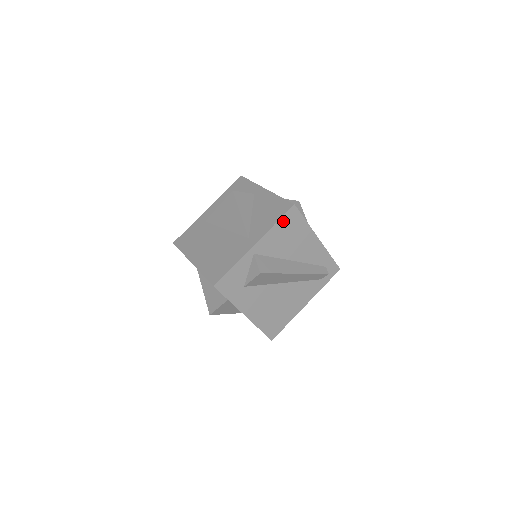
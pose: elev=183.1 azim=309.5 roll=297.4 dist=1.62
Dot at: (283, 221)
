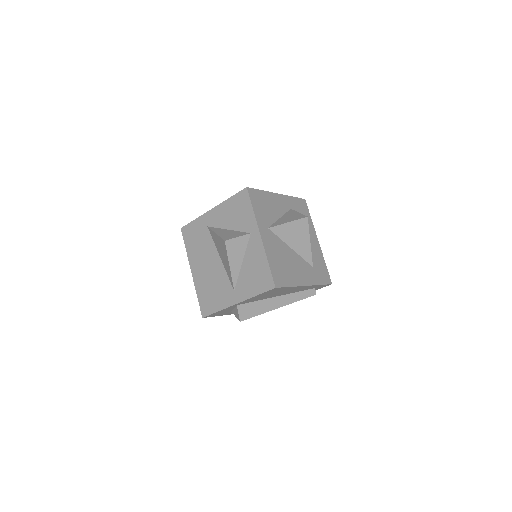
Dot at: (264, 293)
